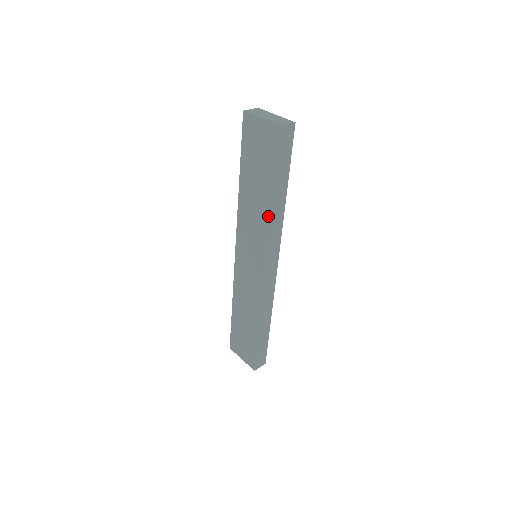
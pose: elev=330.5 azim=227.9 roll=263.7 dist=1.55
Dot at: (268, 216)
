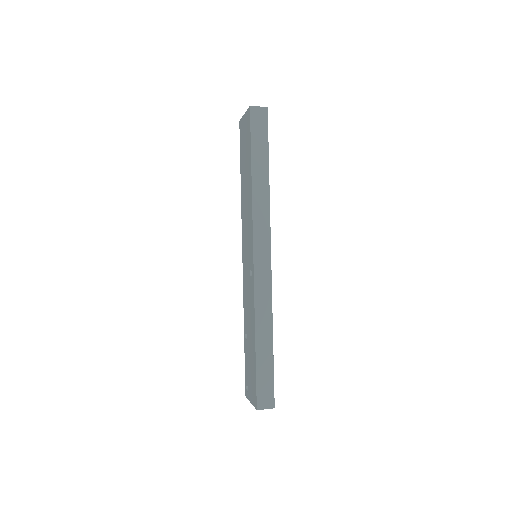
Dot at: (251, 194)
